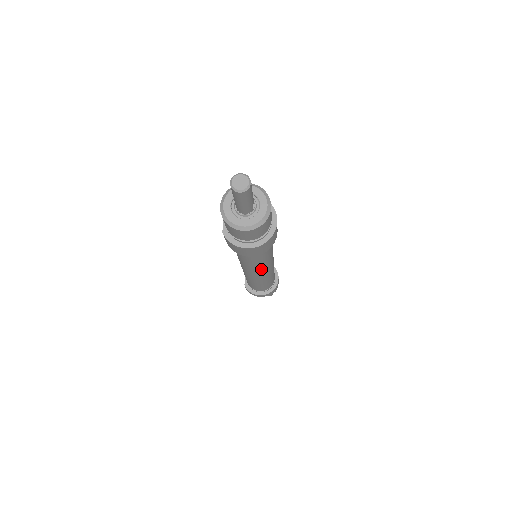
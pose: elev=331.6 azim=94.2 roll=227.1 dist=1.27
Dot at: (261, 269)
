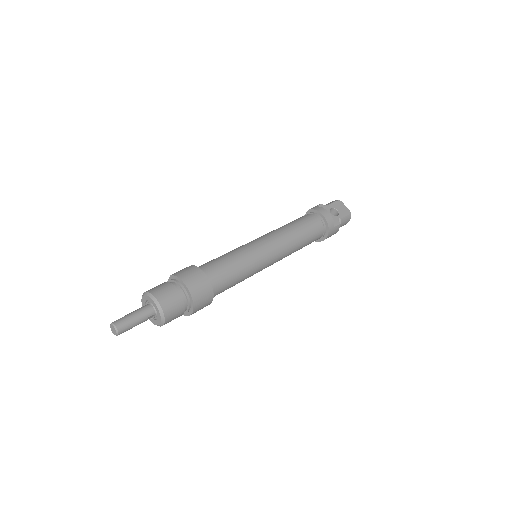
Dot at: occluded
